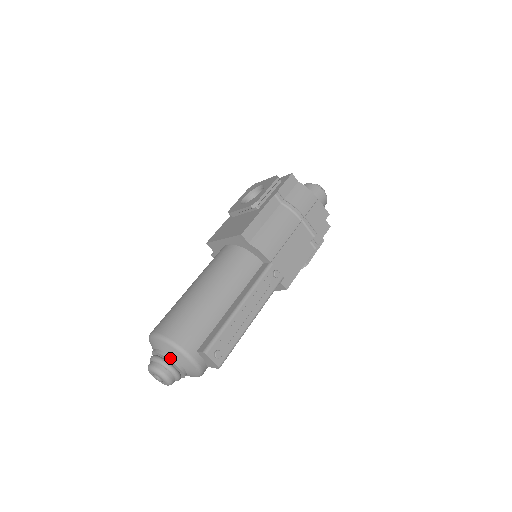
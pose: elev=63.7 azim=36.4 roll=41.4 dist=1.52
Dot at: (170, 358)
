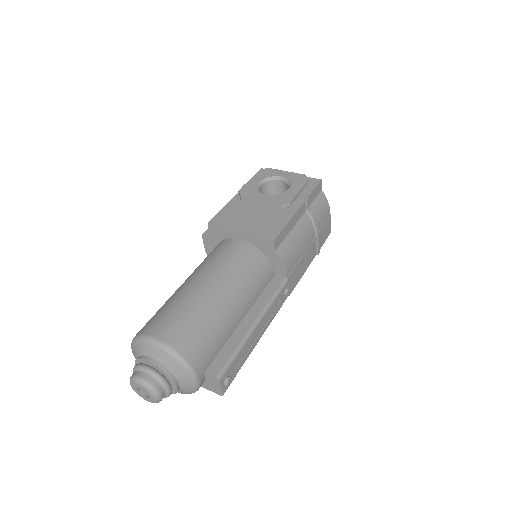
Dot at: (171, 376)
